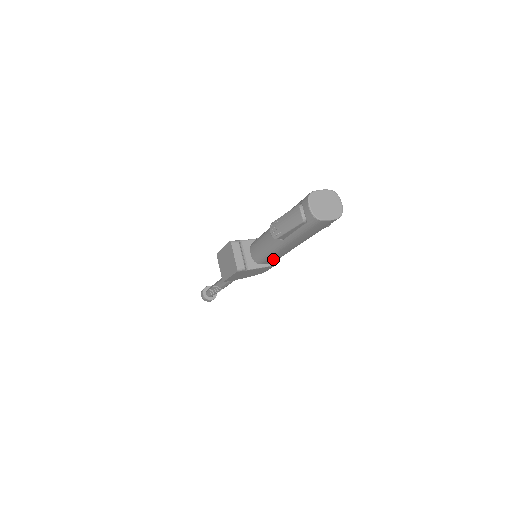
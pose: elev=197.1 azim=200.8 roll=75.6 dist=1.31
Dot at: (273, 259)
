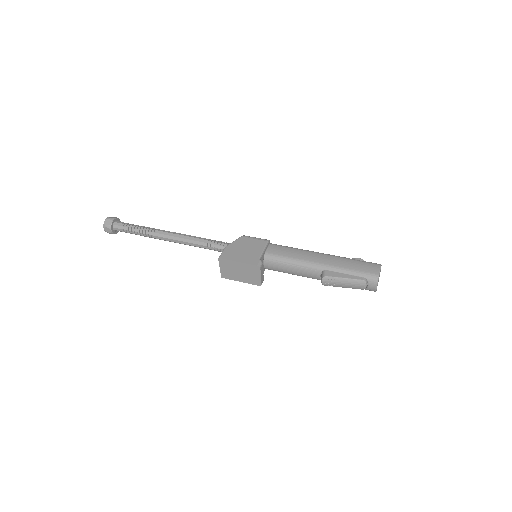
Dot at: occluded
